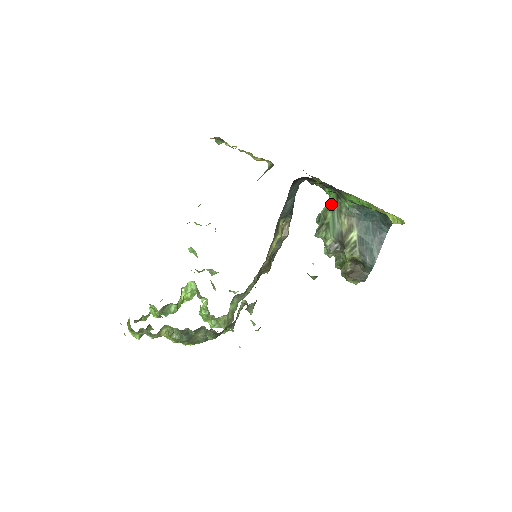
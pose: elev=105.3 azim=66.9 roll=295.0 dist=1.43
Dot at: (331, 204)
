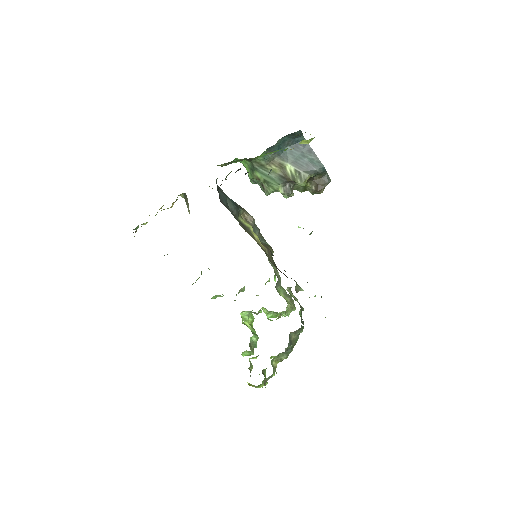
Dot at: (250, 168)
